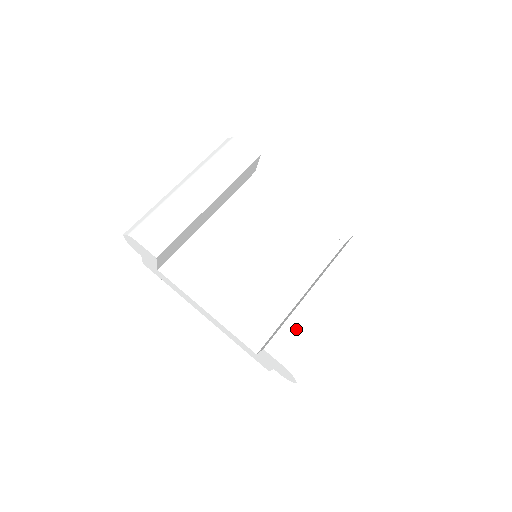
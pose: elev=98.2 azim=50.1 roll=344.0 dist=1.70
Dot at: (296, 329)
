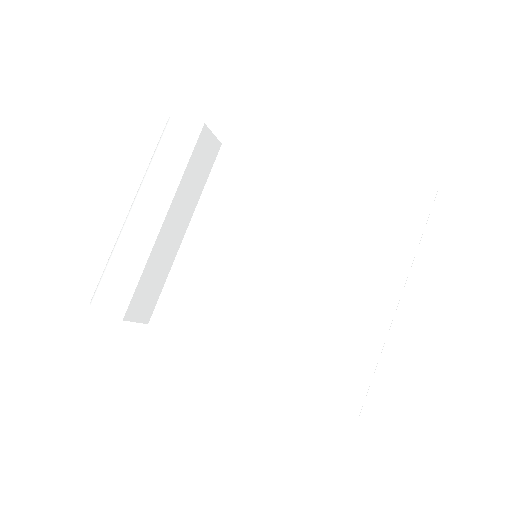
Dot at: (323, 349)
